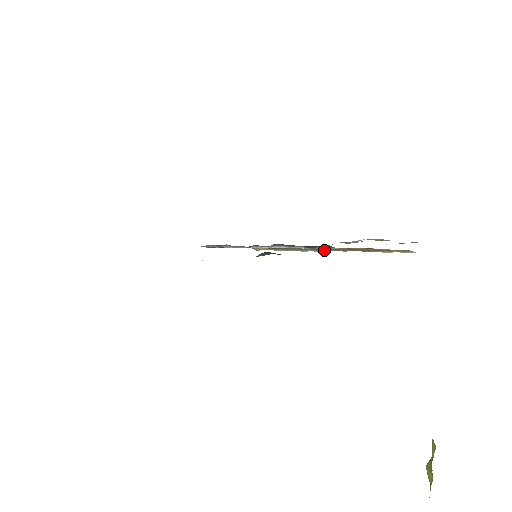
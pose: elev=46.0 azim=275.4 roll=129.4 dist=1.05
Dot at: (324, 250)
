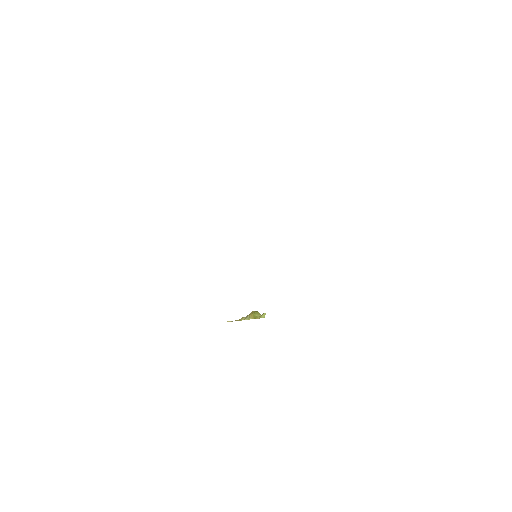
Dot at: occluded
